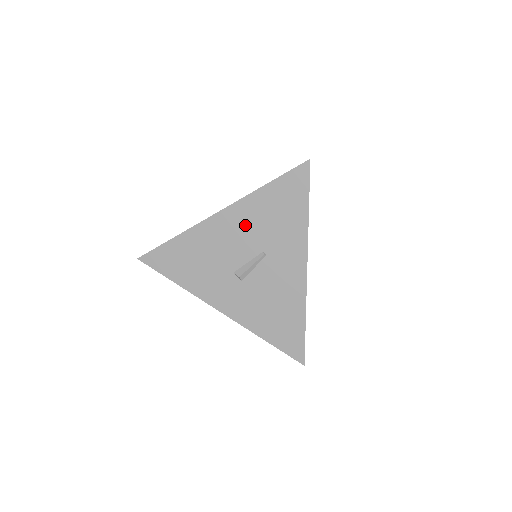
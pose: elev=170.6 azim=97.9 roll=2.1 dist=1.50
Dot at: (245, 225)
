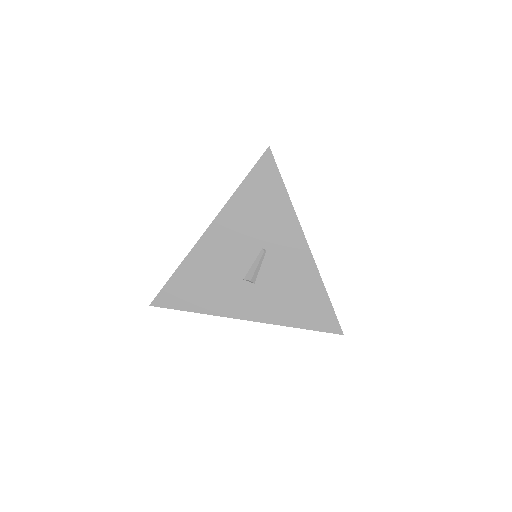
Dot at: (236, 231)
